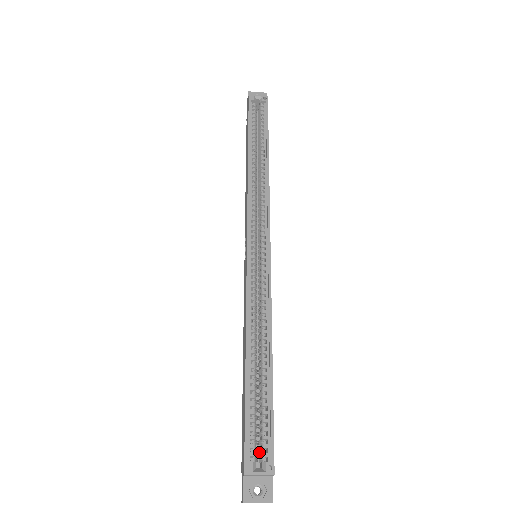
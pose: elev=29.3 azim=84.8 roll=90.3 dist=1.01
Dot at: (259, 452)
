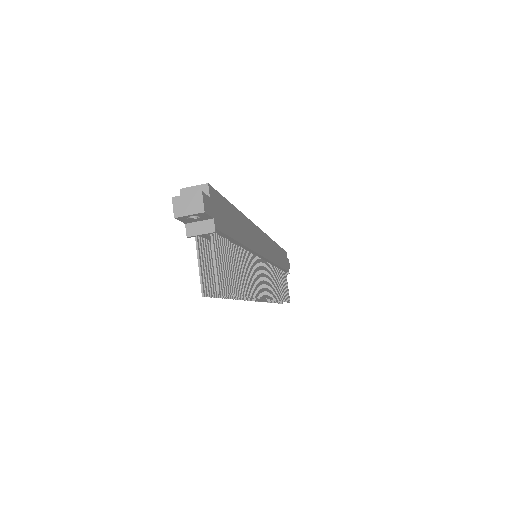
Dot at: occluded
